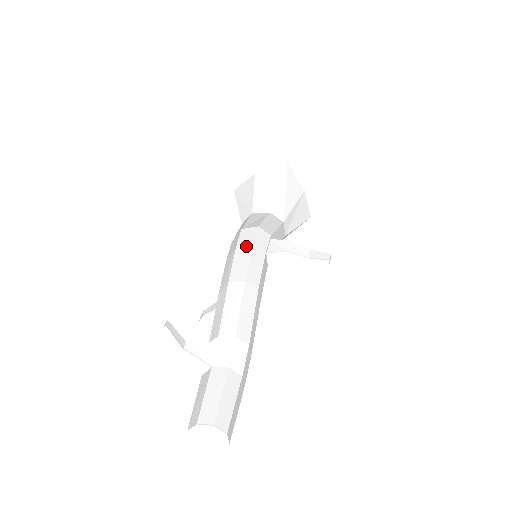
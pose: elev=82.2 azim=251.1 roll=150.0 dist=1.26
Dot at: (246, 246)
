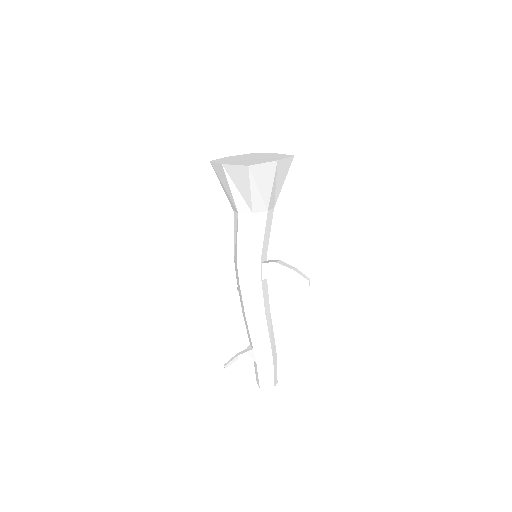
Dot at: (246, 286)
